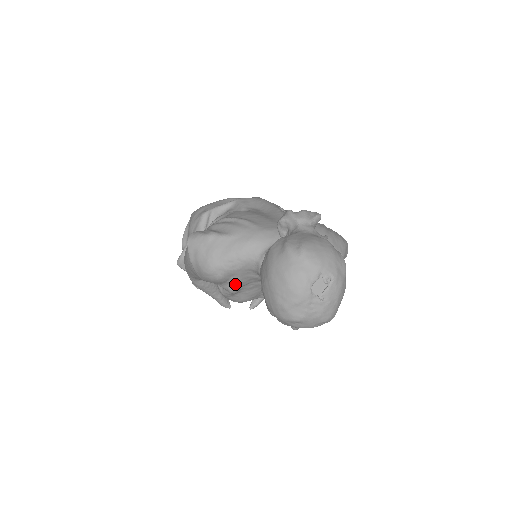
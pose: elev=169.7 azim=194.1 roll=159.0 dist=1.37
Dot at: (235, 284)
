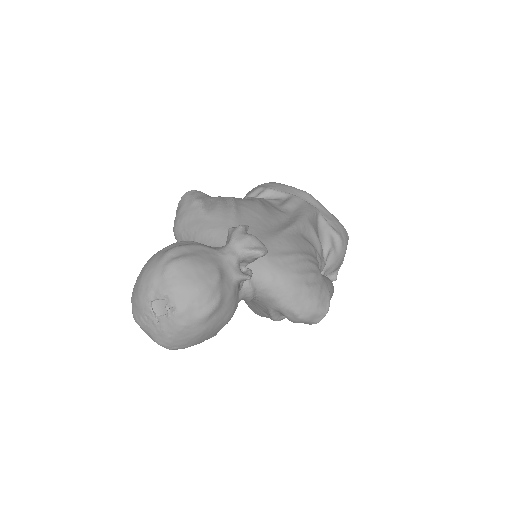
Dot at: occluded
